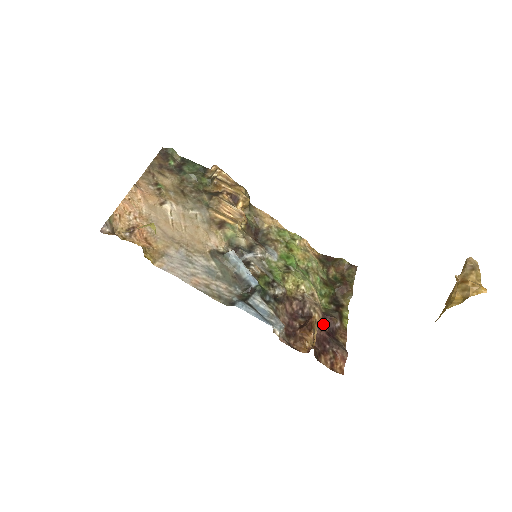
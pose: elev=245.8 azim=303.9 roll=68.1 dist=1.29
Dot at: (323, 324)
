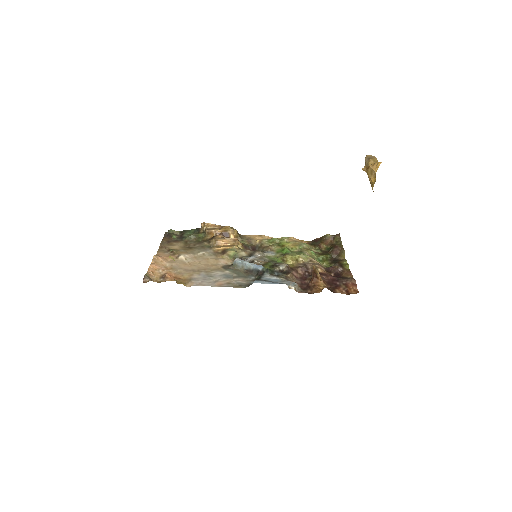
Dot at: (328, 273)
